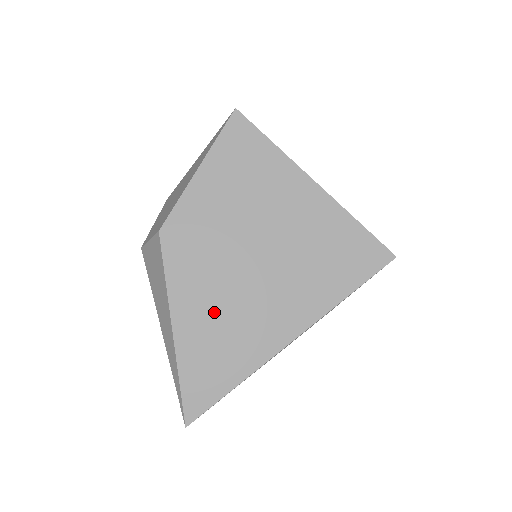
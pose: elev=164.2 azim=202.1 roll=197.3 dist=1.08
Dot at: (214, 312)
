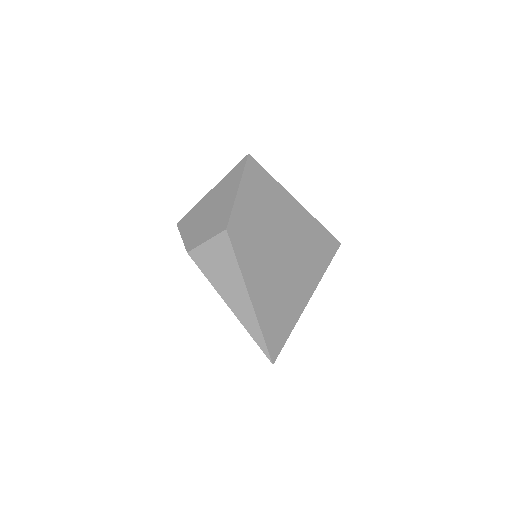
Dot at: (269, 282)
